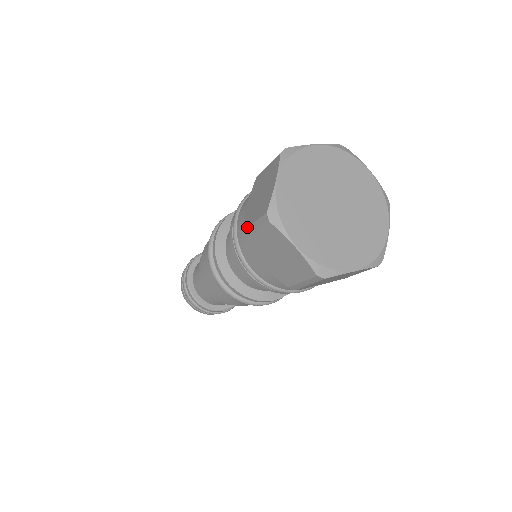
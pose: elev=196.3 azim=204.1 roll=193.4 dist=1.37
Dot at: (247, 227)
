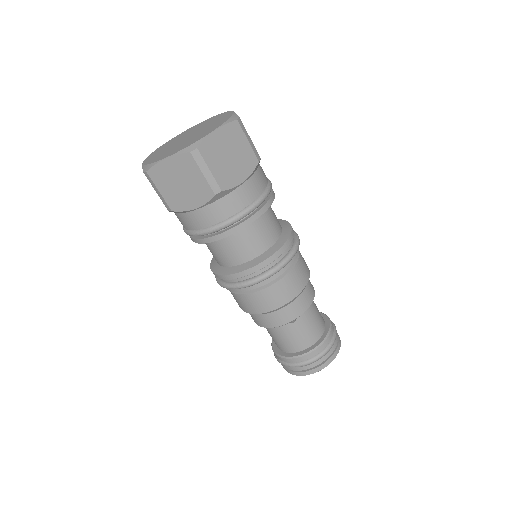
Dot at: occluded
